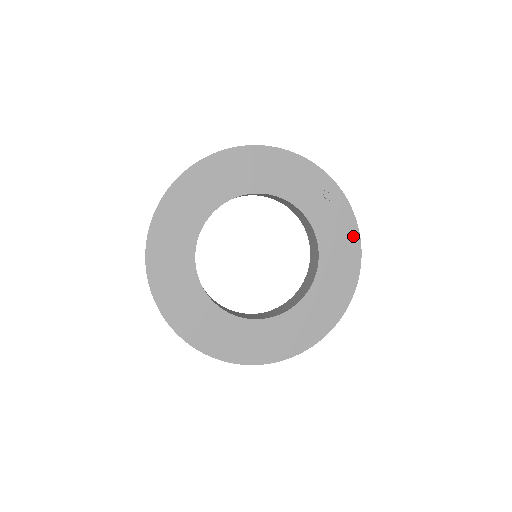
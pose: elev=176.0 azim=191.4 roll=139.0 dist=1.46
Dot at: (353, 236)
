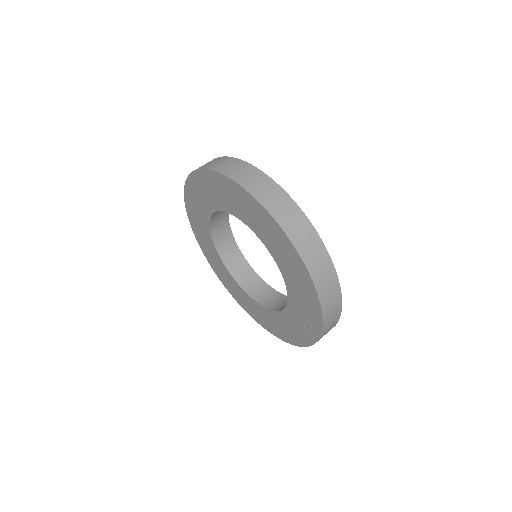
Dot at: (297, 341)
